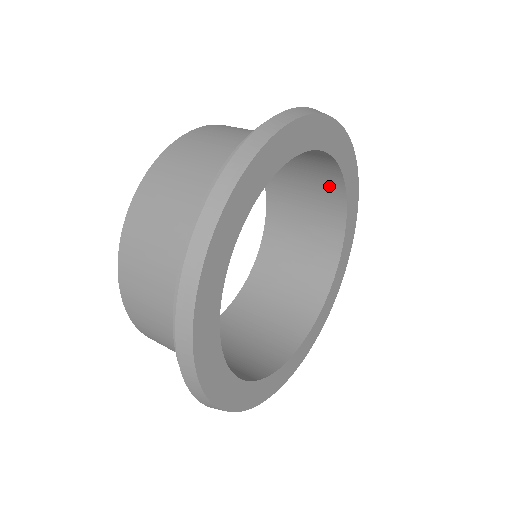
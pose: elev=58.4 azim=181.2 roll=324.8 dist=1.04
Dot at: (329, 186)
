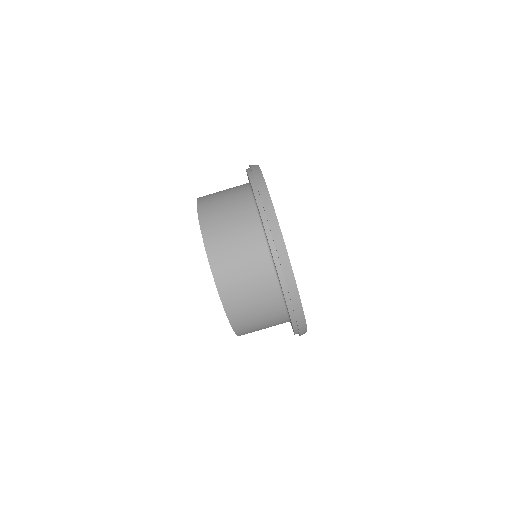
Dot at: occluded
